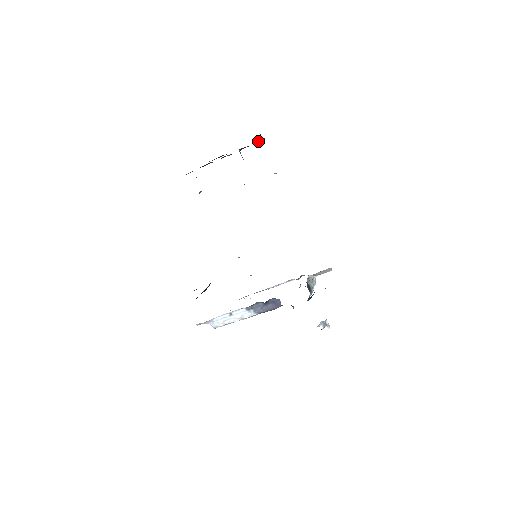
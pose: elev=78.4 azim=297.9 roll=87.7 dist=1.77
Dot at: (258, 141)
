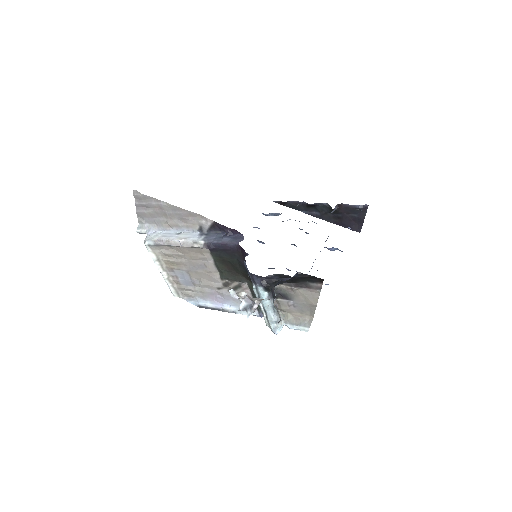
Dot at: (360, 205)
